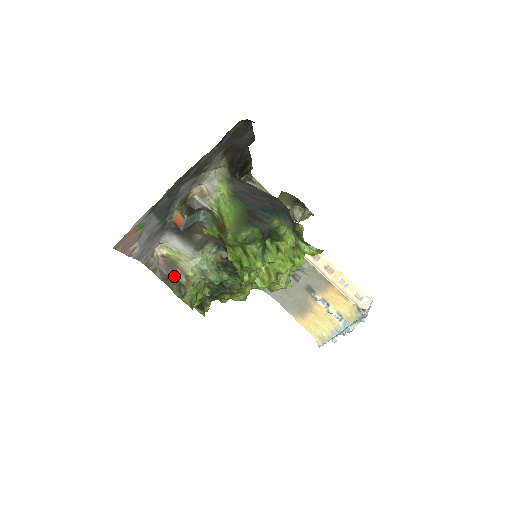
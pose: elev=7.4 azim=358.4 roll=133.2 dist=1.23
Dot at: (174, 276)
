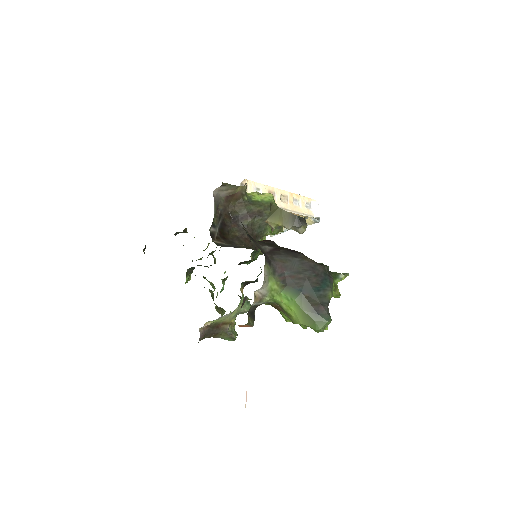
Dot at: (221, 331)
